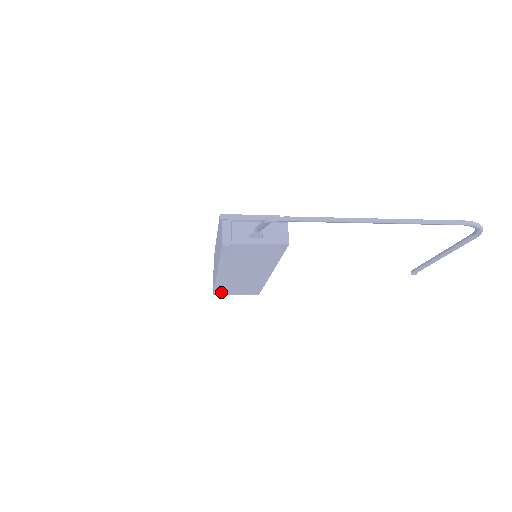
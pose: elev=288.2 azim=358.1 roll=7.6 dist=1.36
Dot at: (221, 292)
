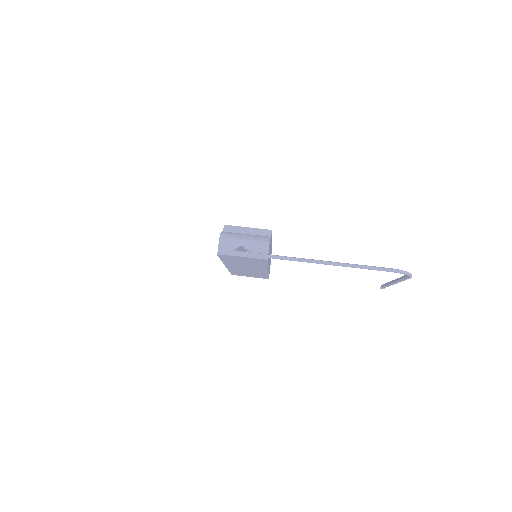
Dot at: (237, 274)
